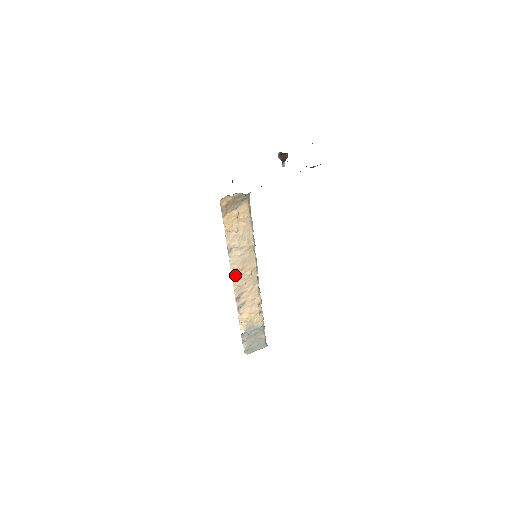
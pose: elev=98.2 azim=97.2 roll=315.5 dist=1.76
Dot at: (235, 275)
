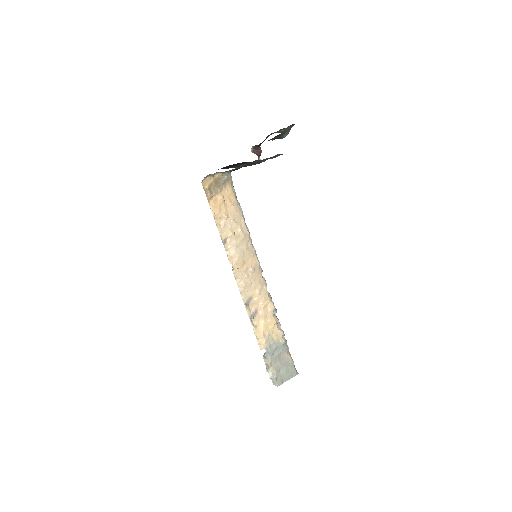
Dot at: (237, 273)
